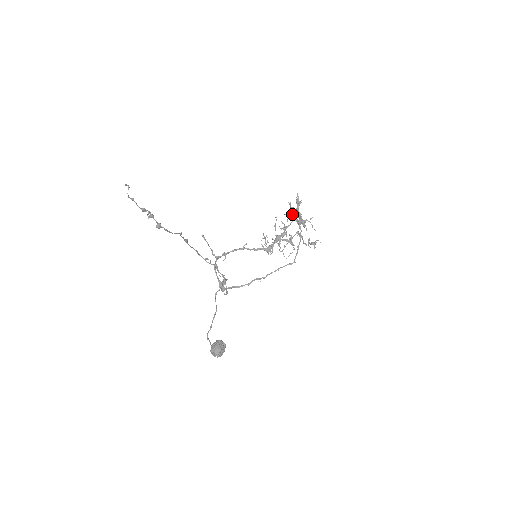
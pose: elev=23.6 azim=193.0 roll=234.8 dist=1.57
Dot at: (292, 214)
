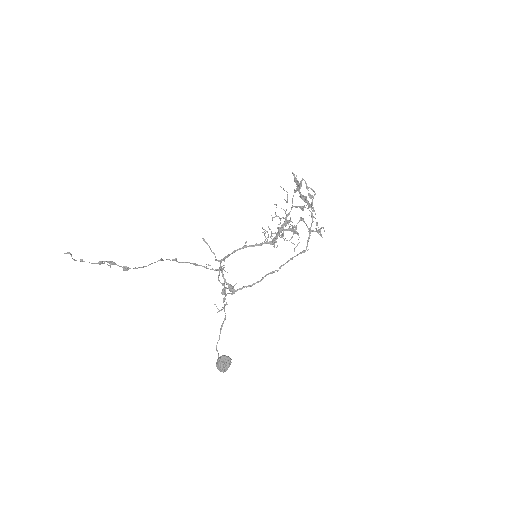
Dot at: occluded
